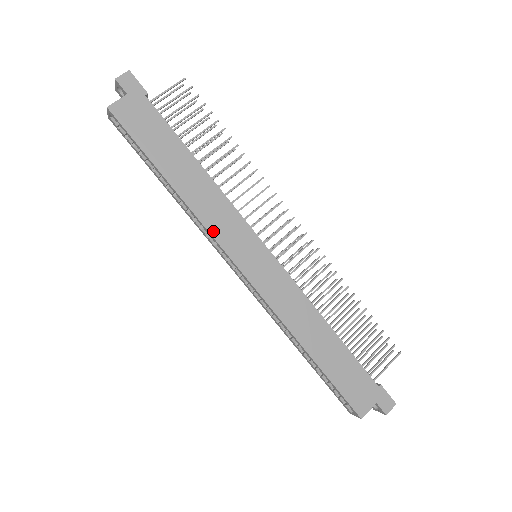
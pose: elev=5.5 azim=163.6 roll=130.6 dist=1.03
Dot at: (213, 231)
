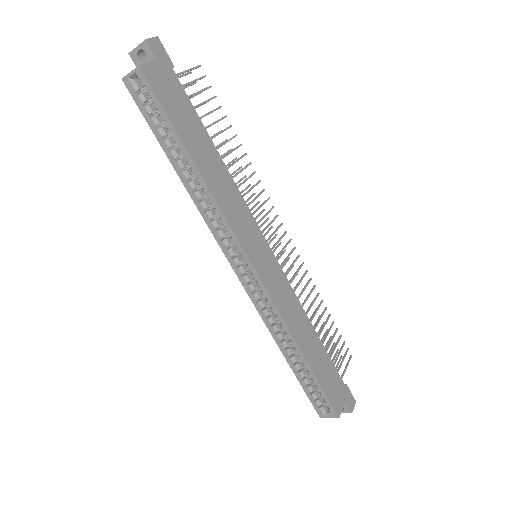
Dot at: (231, 223)
